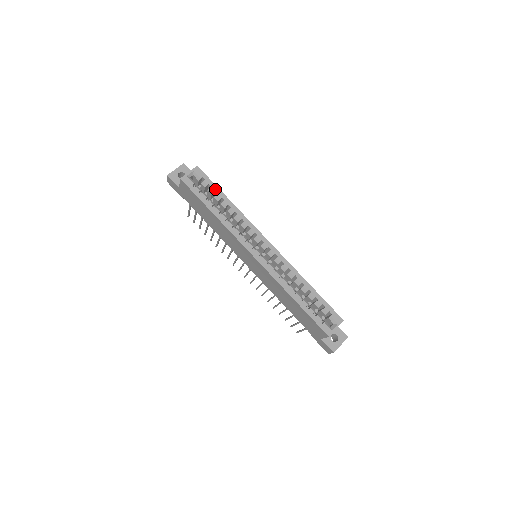
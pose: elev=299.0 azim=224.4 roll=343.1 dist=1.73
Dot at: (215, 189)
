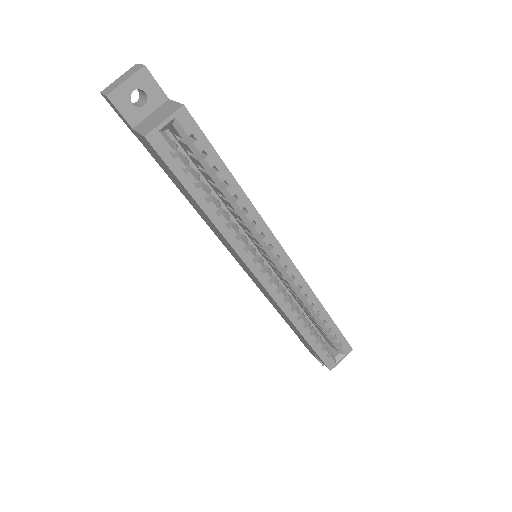
Dot at: (215, 161)
